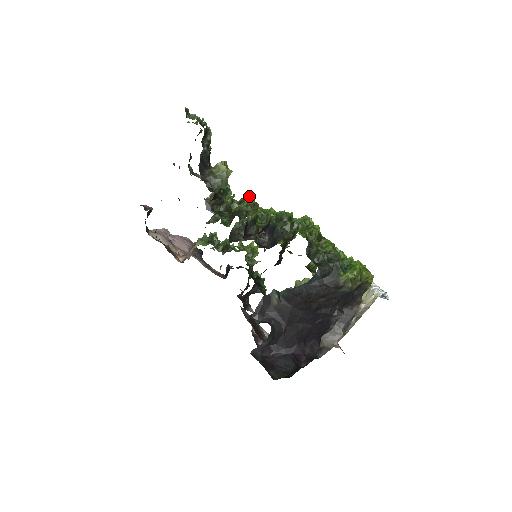
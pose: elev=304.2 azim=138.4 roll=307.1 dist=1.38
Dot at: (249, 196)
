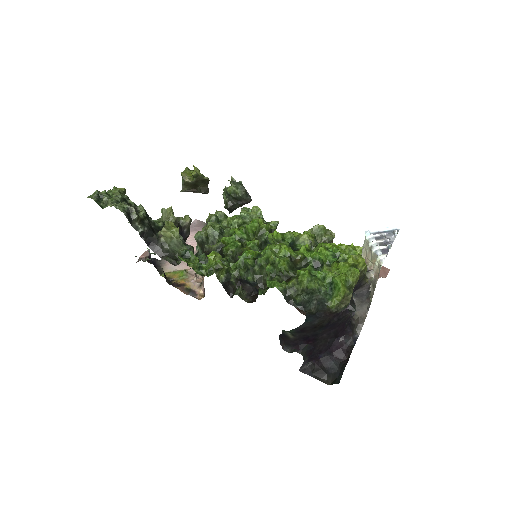
Dot at: (210, 226)
